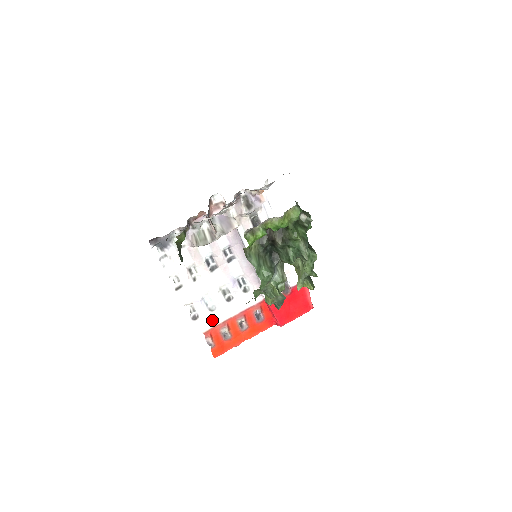
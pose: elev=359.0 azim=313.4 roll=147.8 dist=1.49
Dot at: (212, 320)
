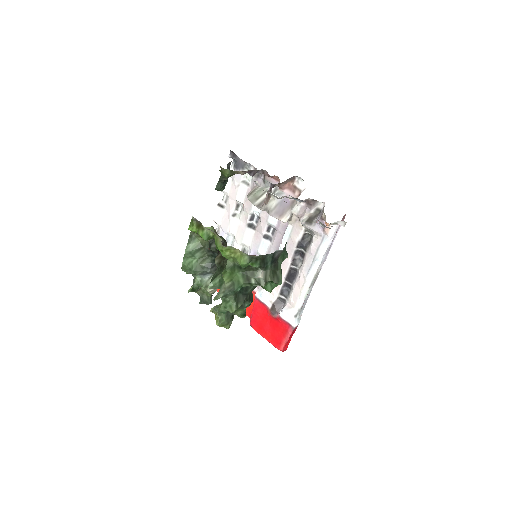
Dot at: occluded
